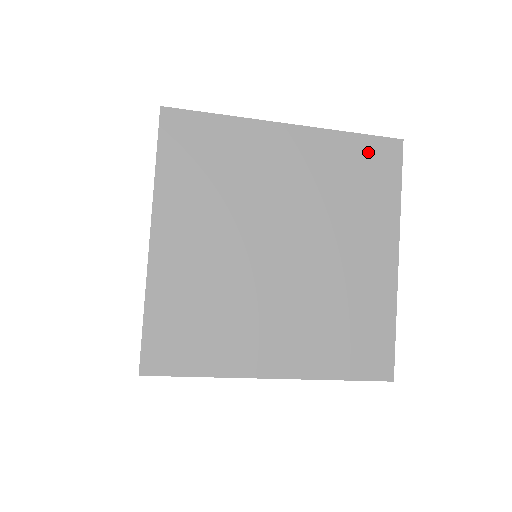
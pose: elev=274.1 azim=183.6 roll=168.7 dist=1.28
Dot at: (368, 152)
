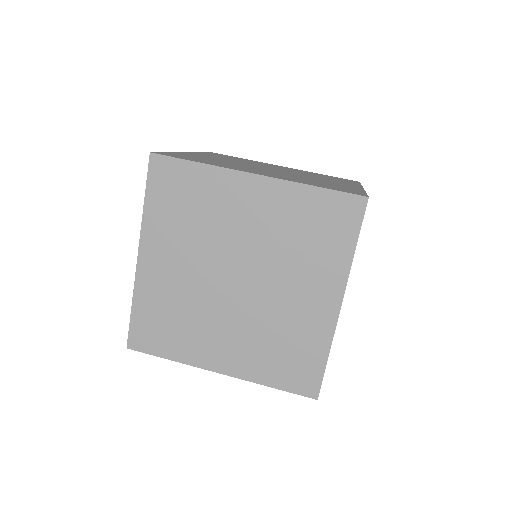
Dot at: (329, 206)
